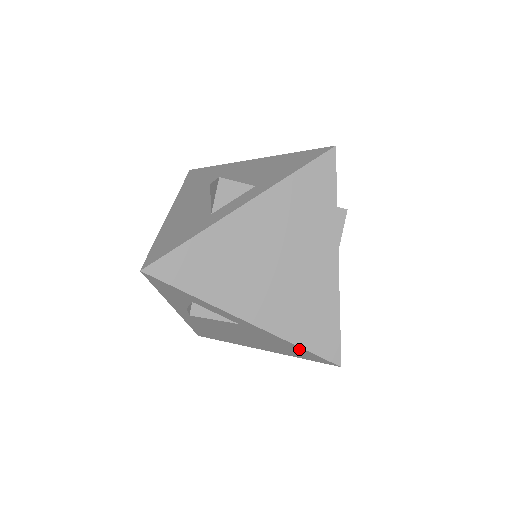
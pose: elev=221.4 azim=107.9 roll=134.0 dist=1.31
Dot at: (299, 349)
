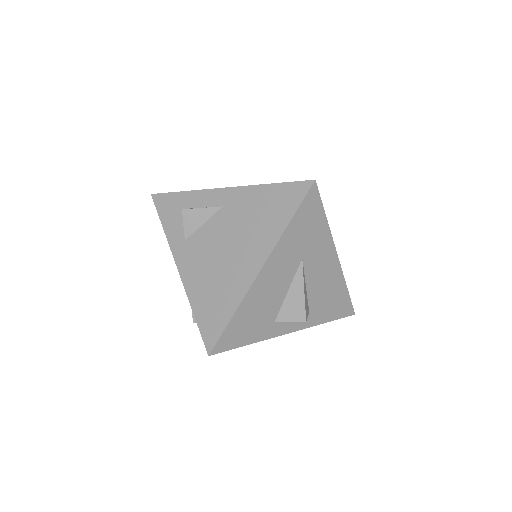
Dot at: occluded
